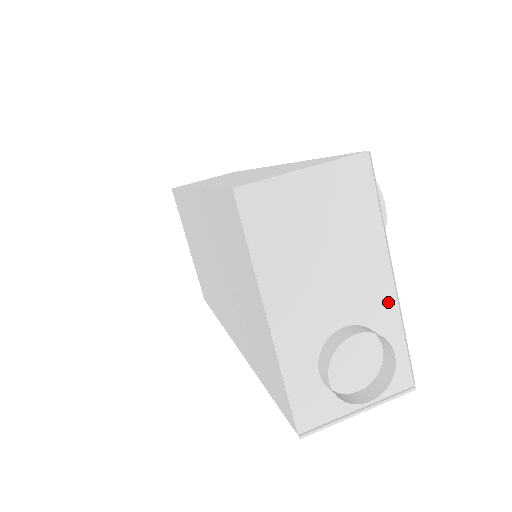
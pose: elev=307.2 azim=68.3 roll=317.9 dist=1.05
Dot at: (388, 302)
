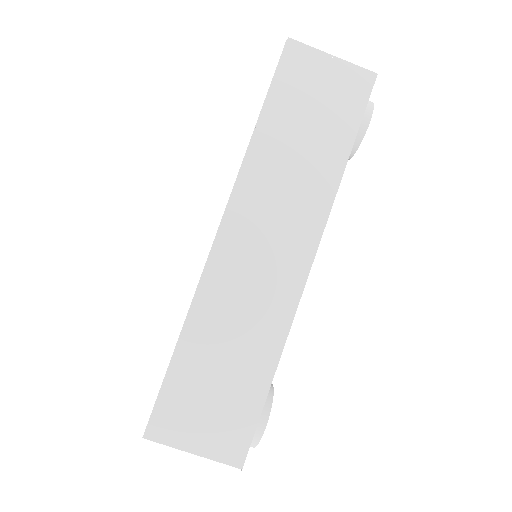
Dot at: occluded
